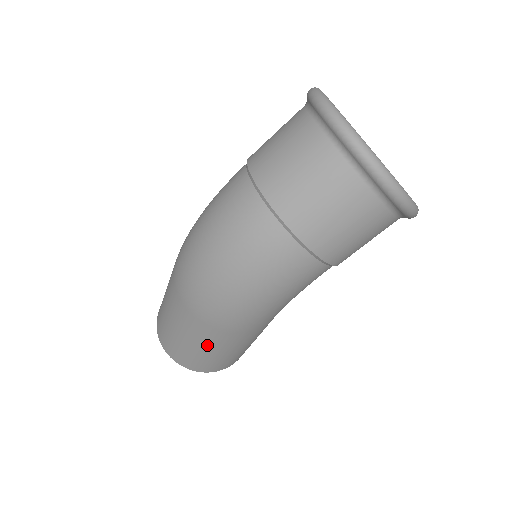
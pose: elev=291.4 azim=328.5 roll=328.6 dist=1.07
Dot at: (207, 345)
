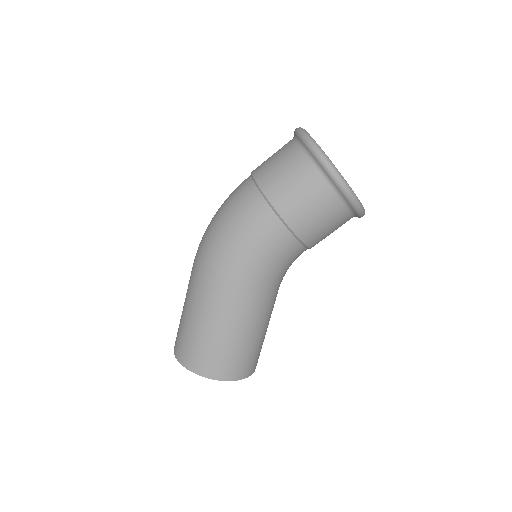
Dot at: (194, 309)
